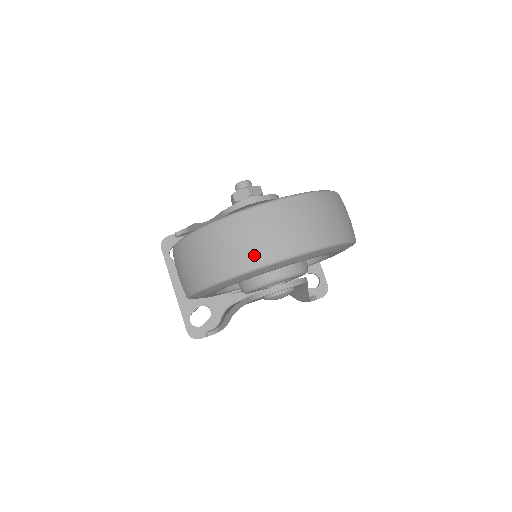
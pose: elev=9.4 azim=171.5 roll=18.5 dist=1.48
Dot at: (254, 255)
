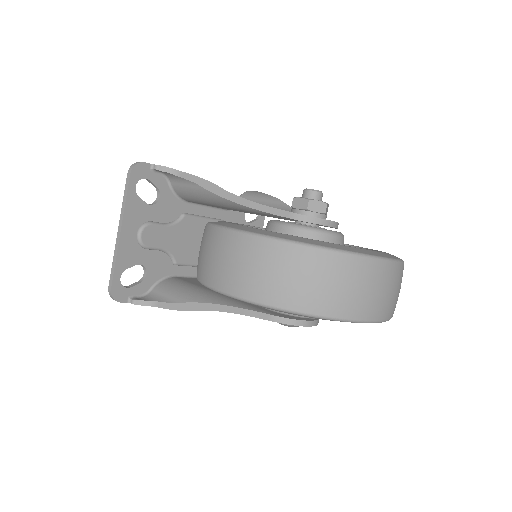
Dot at: (361, 308)
